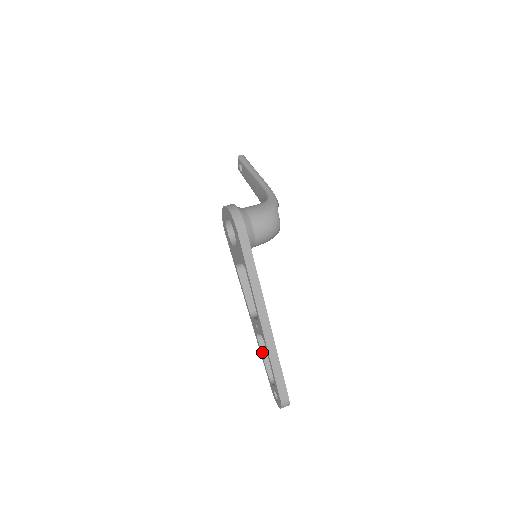
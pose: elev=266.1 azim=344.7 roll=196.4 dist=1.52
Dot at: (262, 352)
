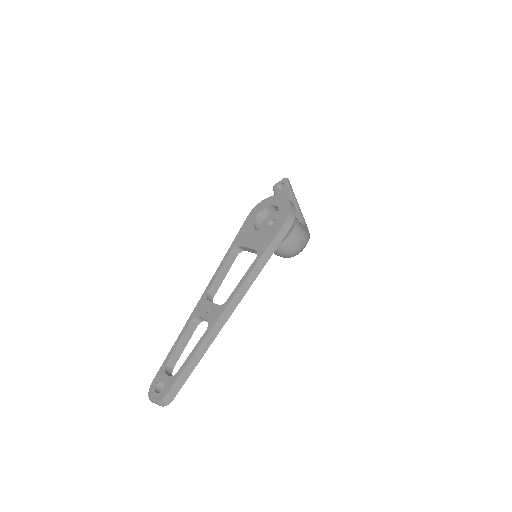
Dot at: (183, 336)
